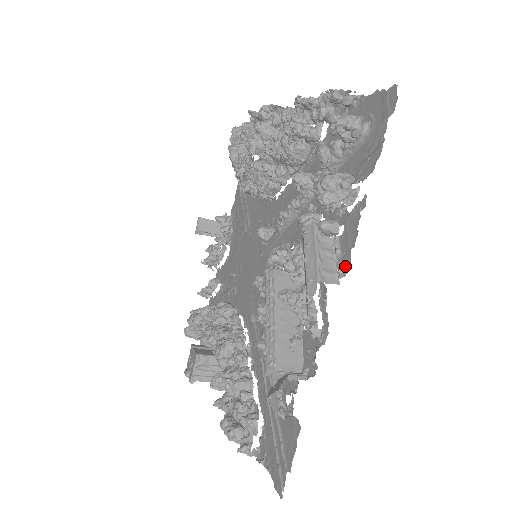
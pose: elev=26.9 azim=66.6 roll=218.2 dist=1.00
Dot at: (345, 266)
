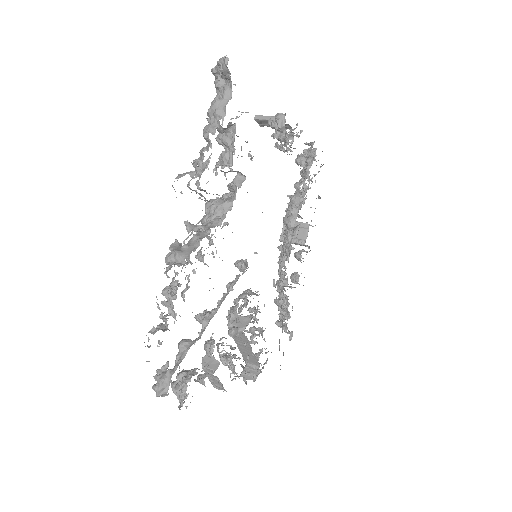
Dot at: occluded
